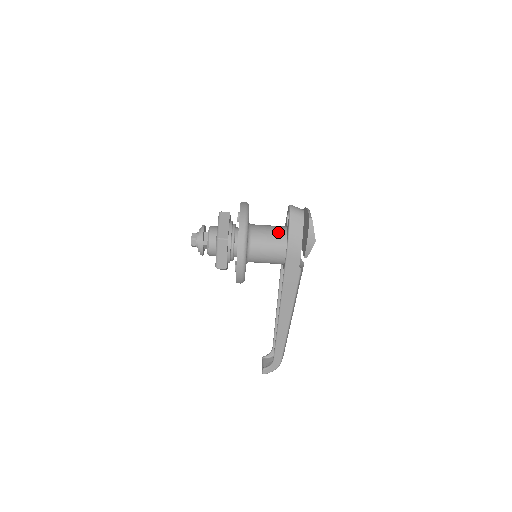
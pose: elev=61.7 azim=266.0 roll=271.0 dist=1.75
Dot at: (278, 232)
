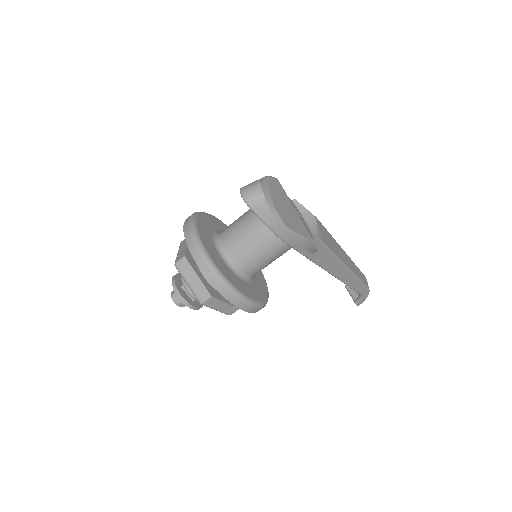
Dot at: (256, 230)
